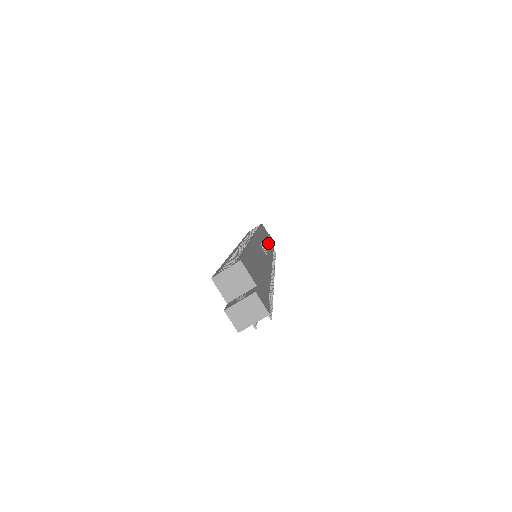
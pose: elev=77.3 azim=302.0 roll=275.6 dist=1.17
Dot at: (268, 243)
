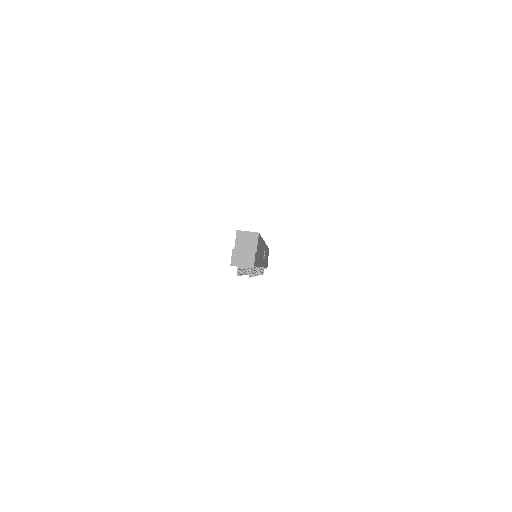
Dot at: occluded
